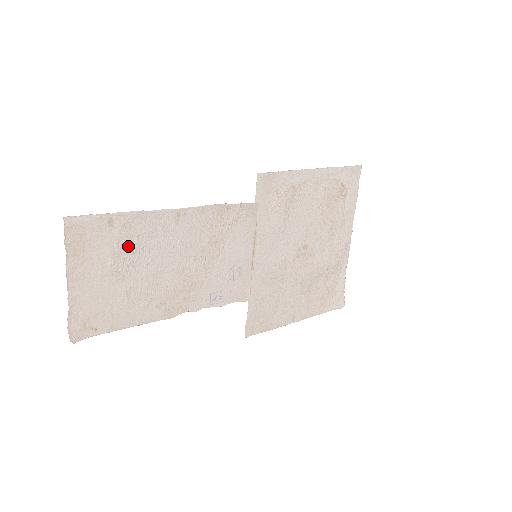
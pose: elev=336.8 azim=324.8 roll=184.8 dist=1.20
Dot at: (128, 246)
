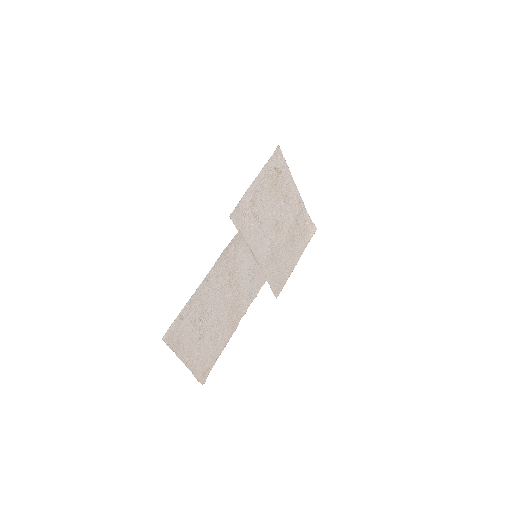
Dot at: (196, 319)
